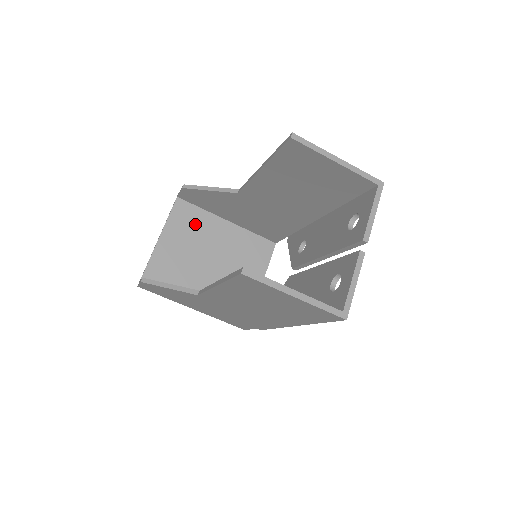
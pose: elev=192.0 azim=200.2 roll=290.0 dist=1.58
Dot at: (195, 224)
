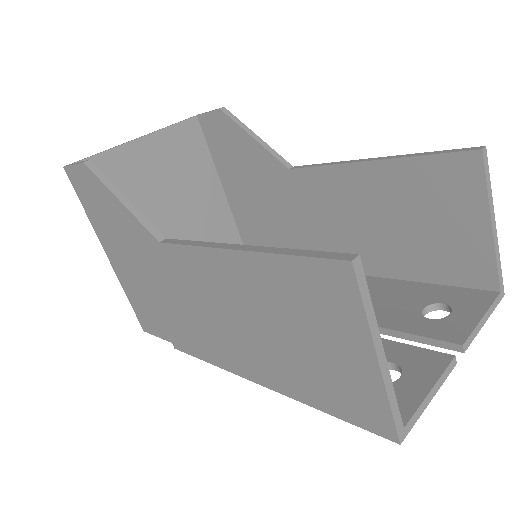
Dot at: (191, 162)
